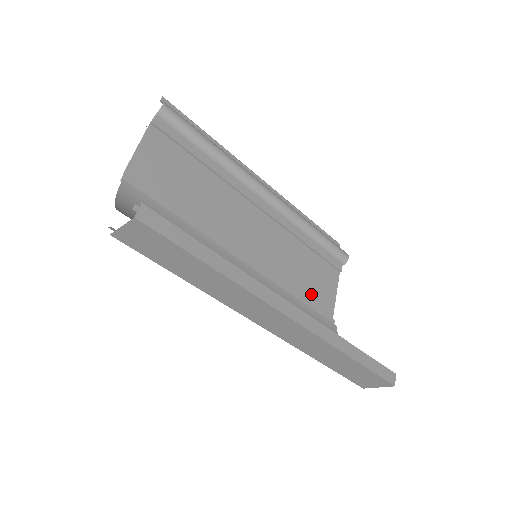
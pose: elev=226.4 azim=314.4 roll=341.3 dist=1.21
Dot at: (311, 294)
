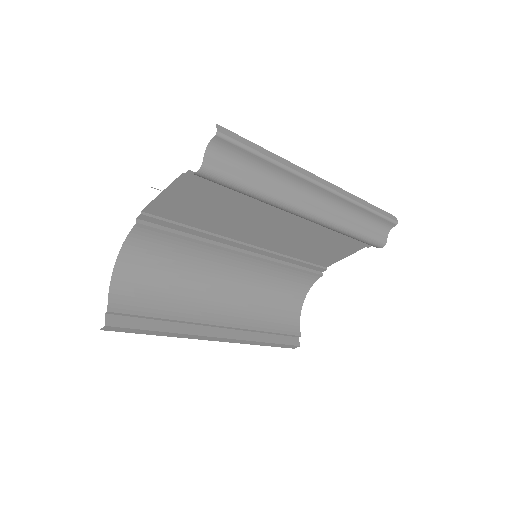
Dot at: (315, 257)
